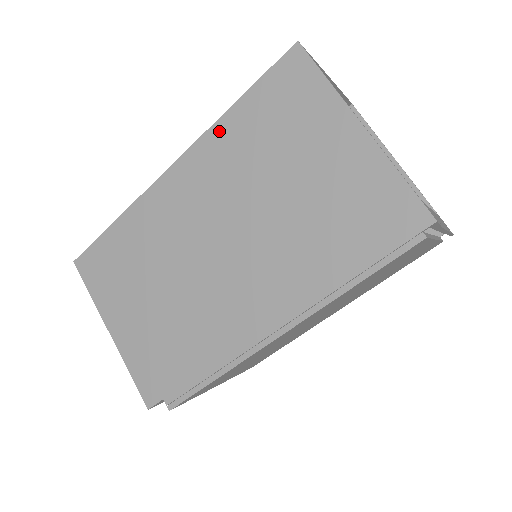
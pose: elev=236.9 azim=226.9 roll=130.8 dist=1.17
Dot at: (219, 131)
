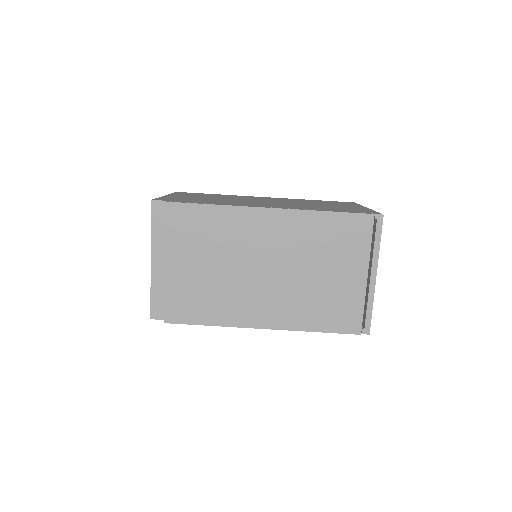
Dot at: (300, 199)
